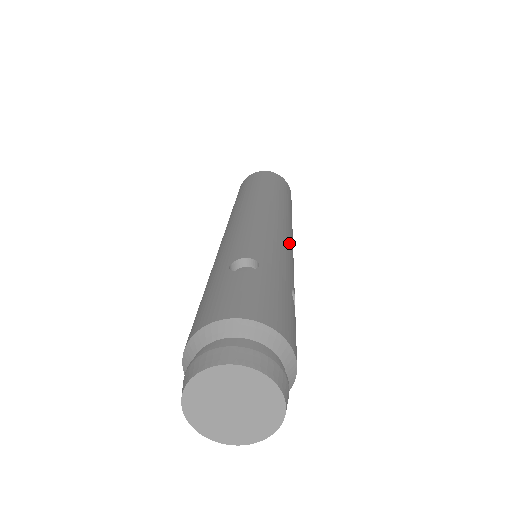
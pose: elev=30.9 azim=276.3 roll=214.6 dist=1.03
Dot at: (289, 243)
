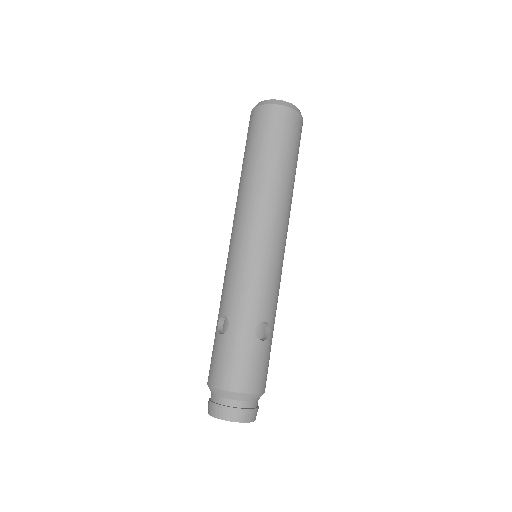
Dot at: occluded
